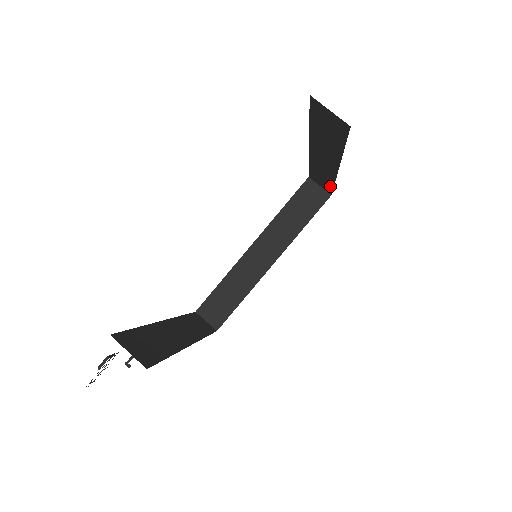
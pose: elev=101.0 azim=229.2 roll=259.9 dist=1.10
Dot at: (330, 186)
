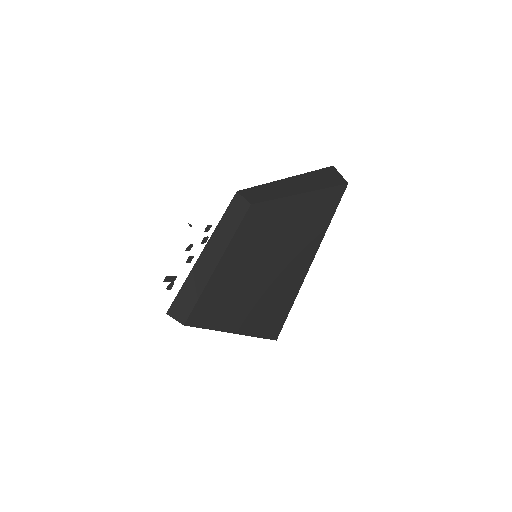
Dot at: (337, 203)
